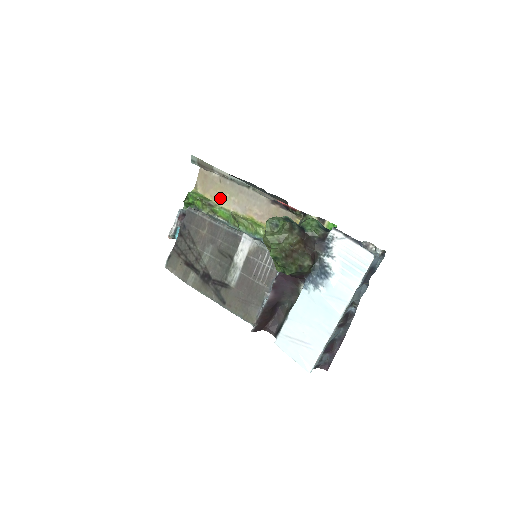
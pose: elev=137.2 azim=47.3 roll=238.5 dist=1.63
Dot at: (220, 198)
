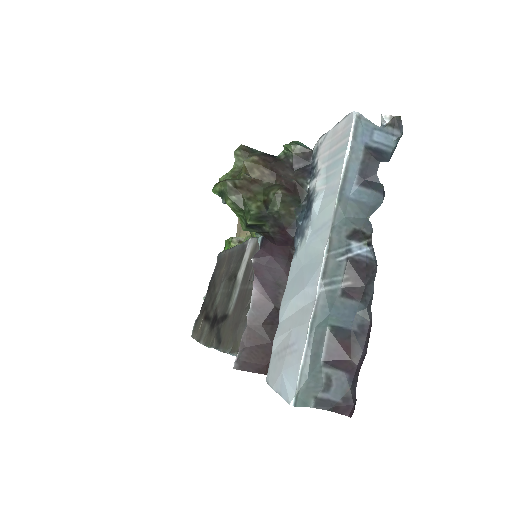
Dot at: occluded
